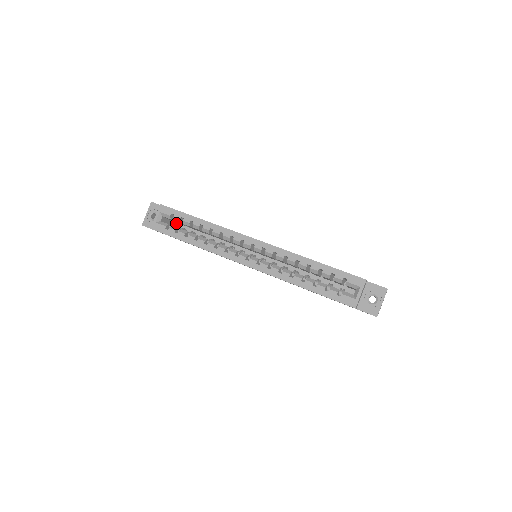
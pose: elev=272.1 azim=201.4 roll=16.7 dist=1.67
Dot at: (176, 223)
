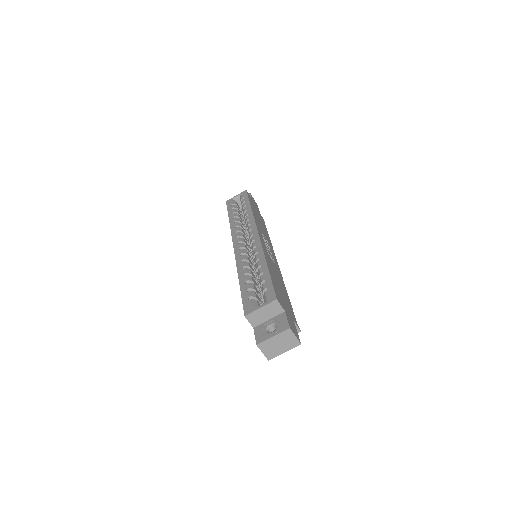
Dot at: occluded
